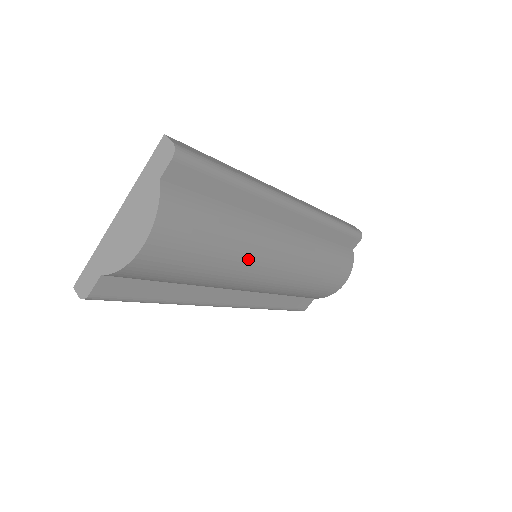
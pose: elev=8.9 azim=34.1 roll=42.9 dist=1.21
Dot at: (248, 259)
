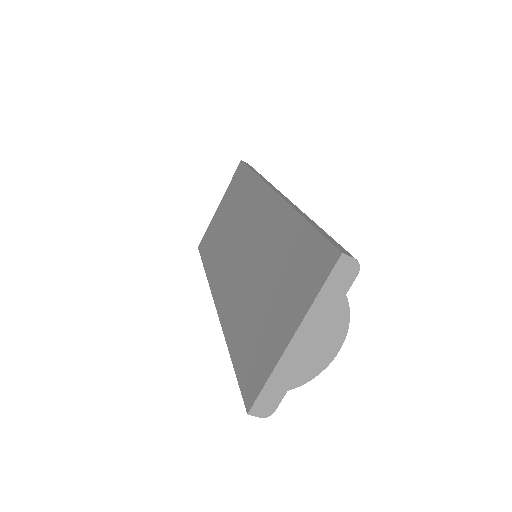
Dot at: occluded
